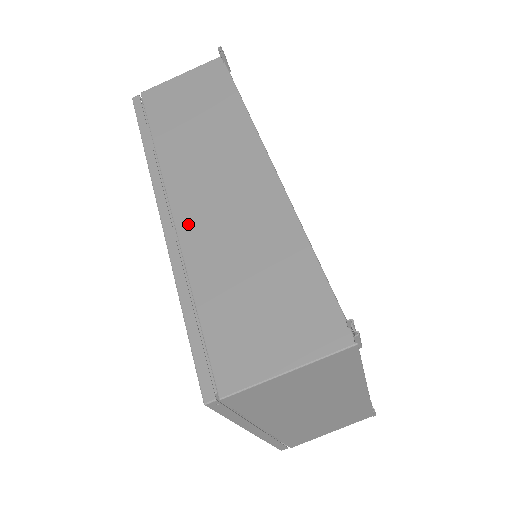
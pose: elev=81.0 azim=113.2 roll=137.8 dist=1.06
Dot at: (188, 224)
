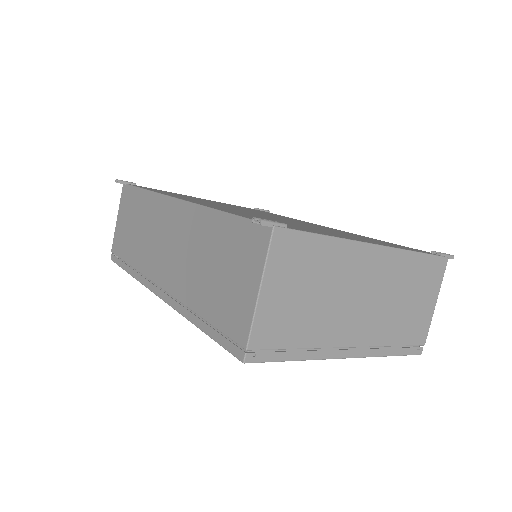
Dot at: (170, 283)
